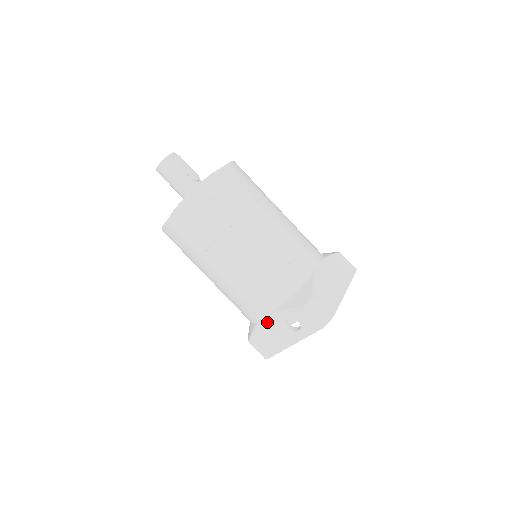
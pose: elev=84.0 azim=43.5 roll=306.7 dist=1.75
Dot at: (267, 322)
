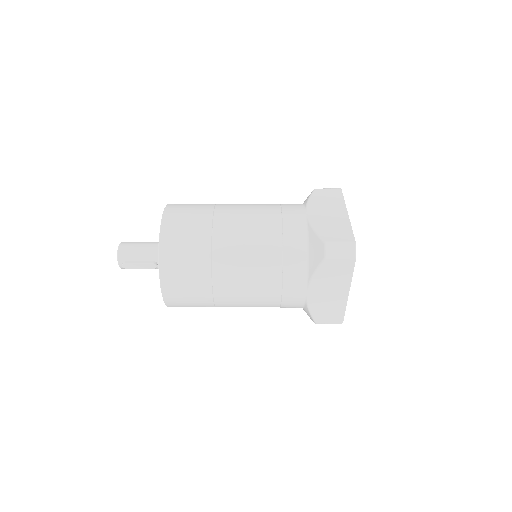
Dot at: occluded
